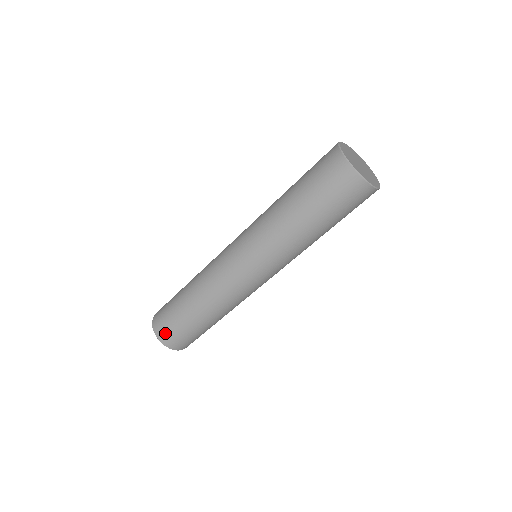
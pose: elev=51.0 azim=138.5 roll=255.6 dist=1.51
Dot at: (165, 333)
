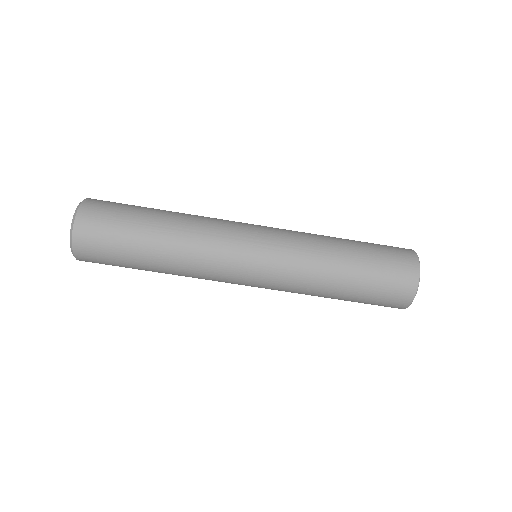
Dot at: (97, 209)
